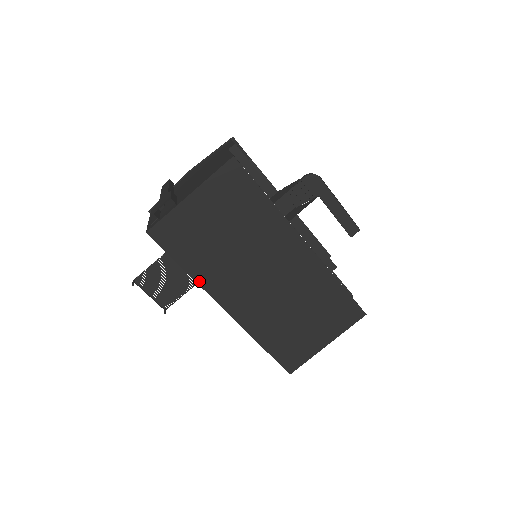
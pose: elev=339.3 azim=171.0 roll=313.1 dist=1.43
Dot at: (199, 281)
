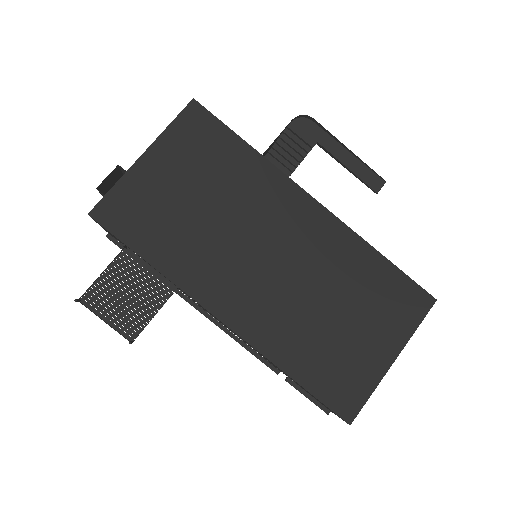
Dot at: (174, 279)
